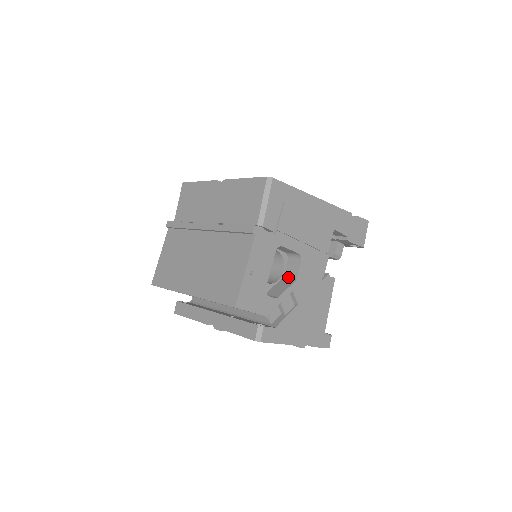
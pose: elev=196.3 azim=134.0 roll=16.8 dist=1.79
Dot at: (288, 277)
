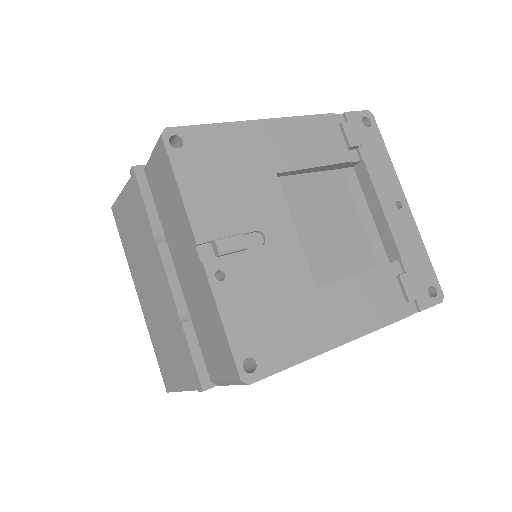
Dot at: occluded
